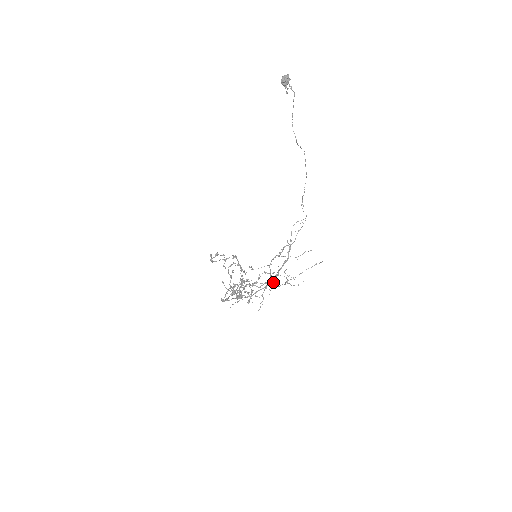
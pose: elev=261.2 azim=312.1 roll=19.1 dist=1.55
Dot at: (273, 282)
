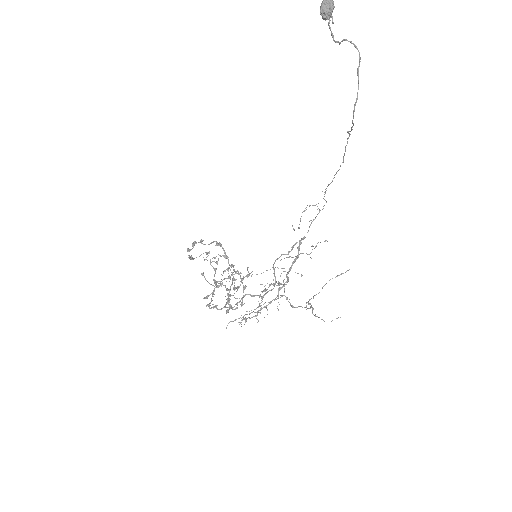
Dot at: (286, 299)
